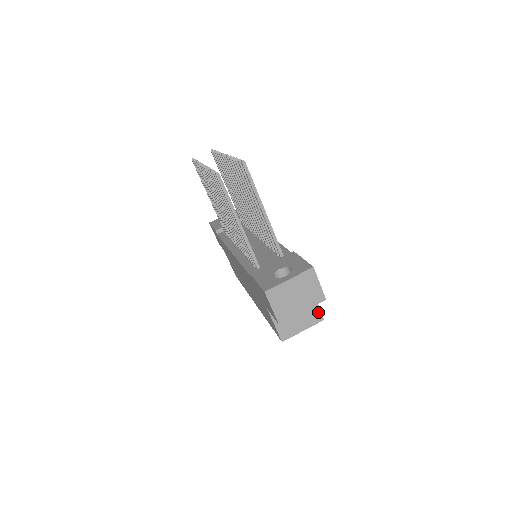
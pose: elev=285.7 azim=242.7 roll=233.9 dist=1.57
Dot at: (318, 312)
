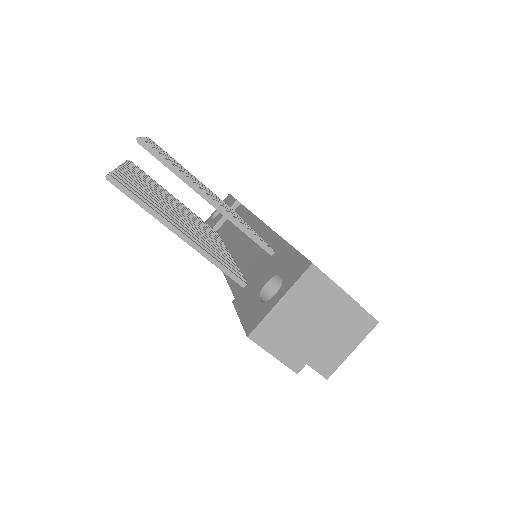
Dot at: (364, 315)
